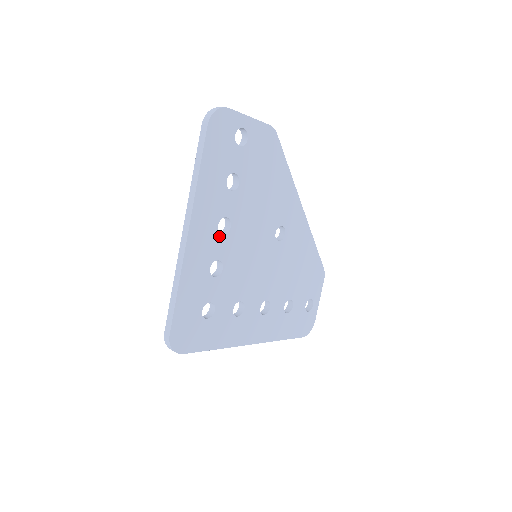
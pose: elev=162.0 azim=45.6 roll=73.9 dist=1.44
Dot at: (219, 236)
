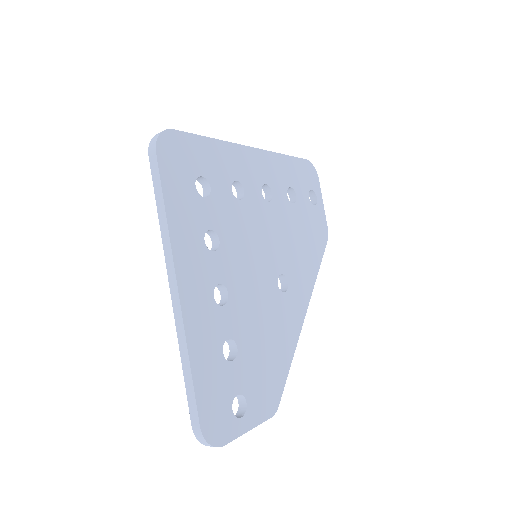
Dot at: (259, 188)
